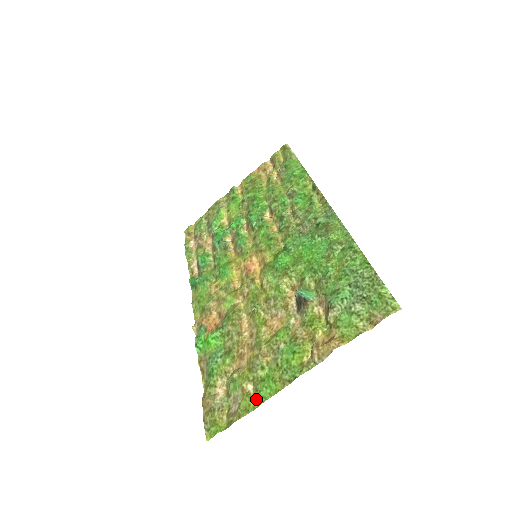
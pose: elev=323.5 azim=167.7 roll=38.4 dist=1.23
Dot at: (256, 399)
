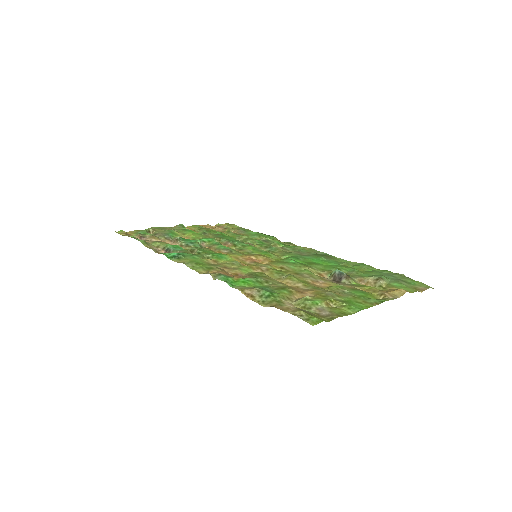
Dot at: (349, 309)
